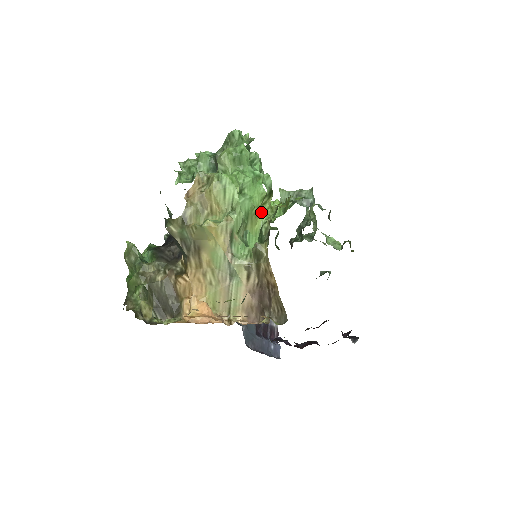
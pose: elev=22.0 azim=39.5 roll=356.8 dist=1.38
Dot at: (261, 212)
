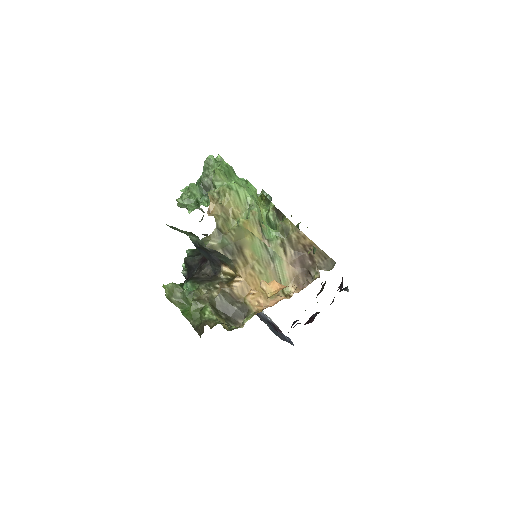
Dot at: (259, 207)
